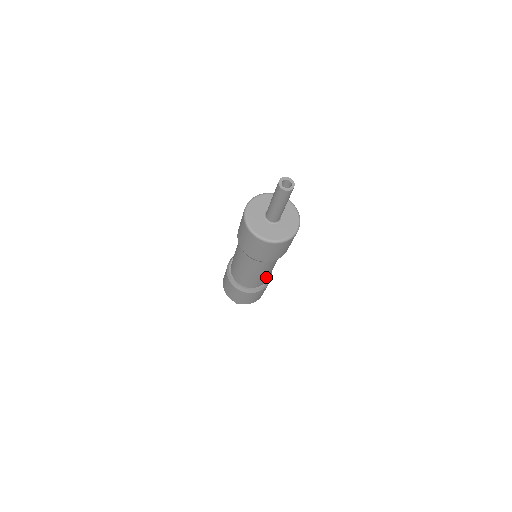
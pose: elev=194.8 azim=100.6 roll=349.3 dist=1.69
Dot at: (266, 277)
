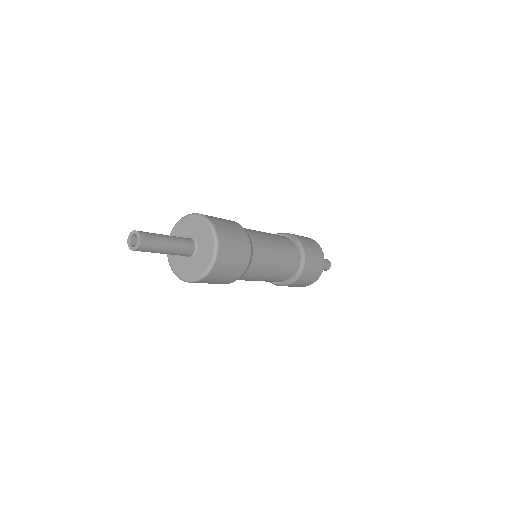
Dot at: (271, 280)
